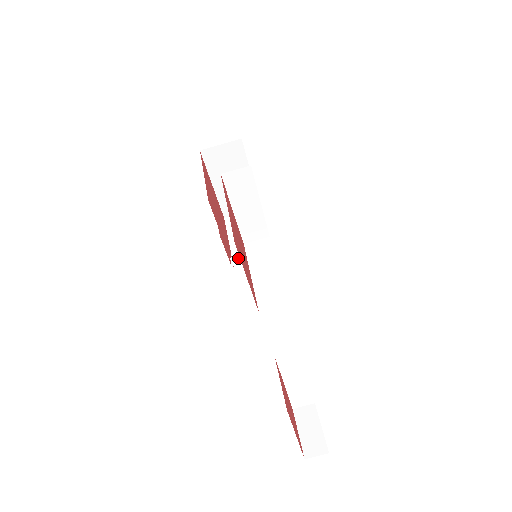
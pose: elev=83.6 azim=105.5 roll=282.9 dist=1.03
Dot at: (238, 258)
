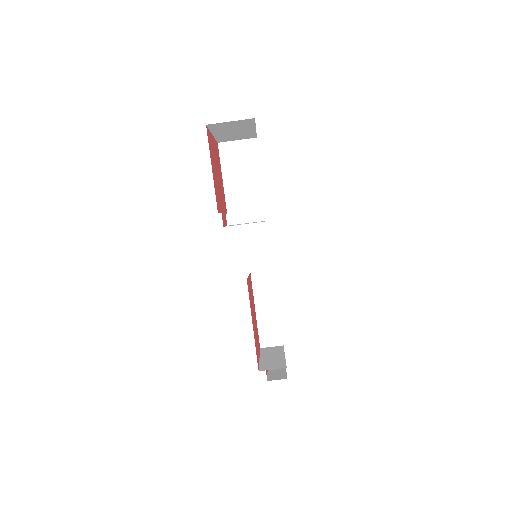
Dot at: (234, 217)
